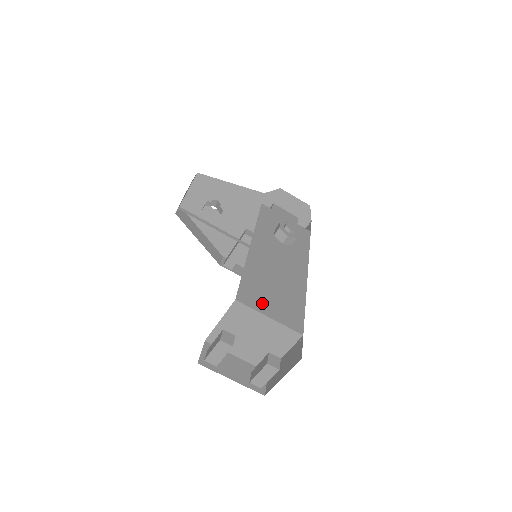
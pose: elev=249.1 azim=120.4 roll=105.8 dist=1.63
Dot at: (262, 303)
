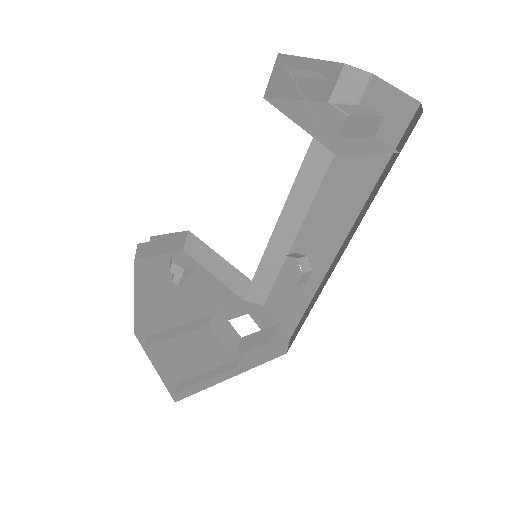
Dot at: occluded
